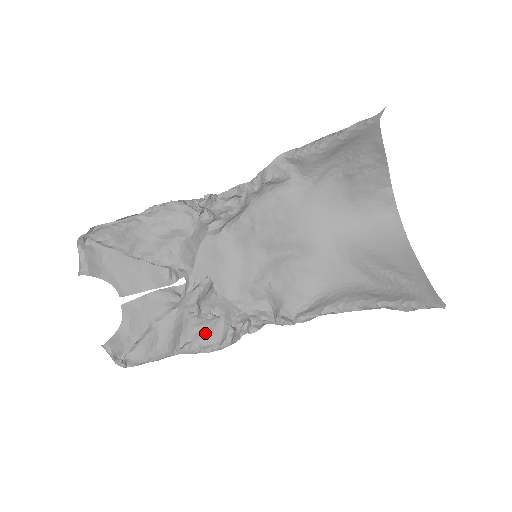
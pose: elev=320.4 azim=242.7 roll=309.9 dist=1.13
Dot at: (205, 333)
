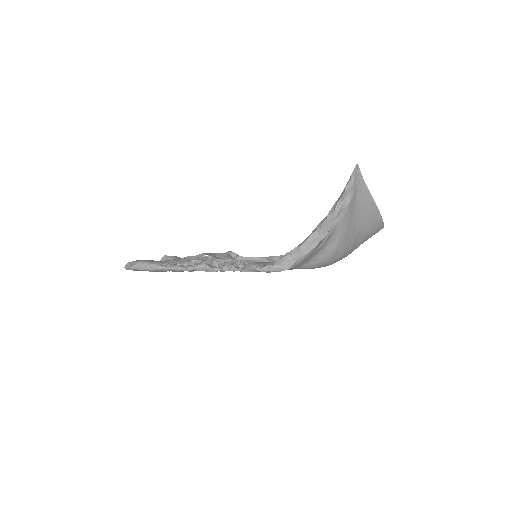
Dot at: occluded
